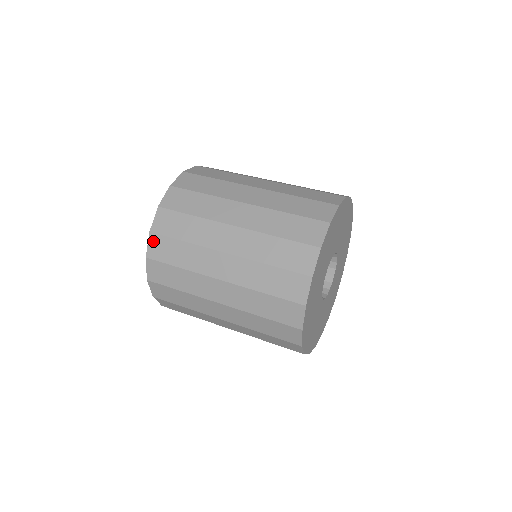
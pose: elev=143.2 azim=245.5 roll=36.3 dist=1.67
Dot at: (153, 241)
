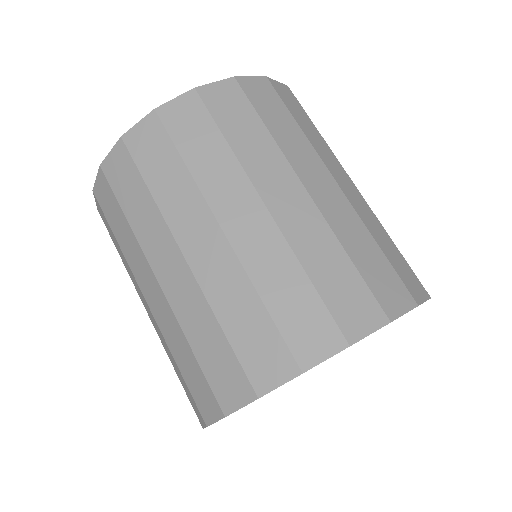
Dot at: occluded
